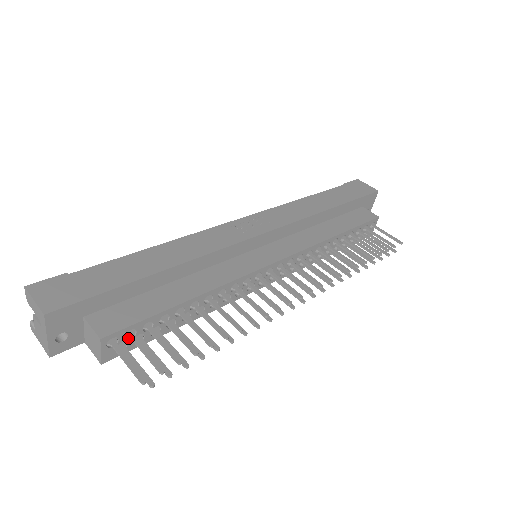
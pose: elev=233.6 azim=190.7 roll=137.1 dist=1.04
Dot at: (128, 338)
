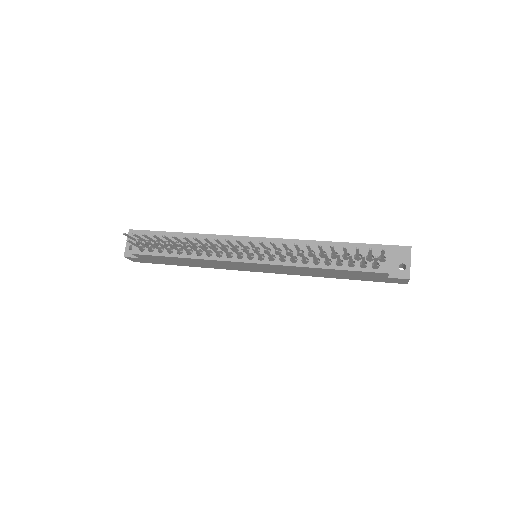
Dot at: occluded
